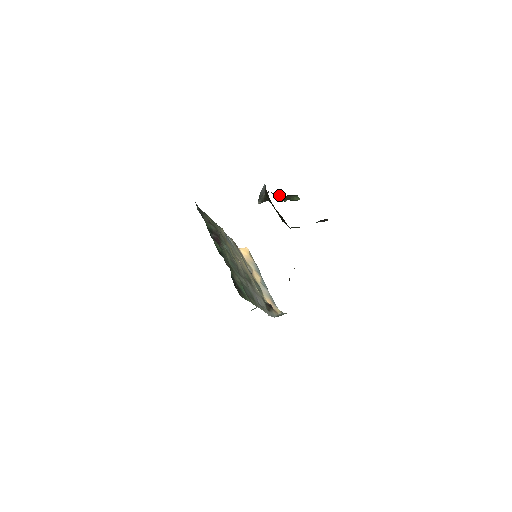
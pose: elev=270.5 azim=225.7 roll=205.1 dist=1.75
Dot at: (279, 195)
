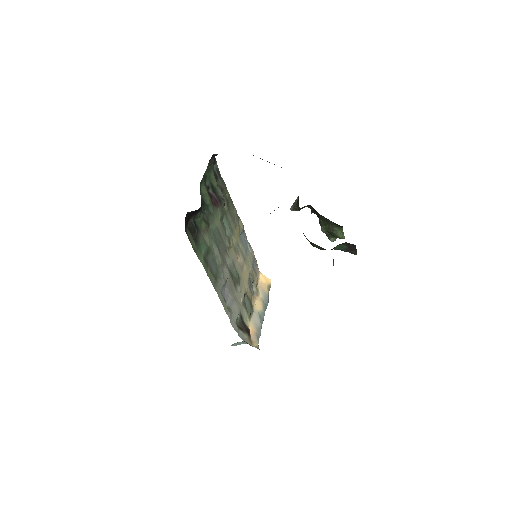
Dot at: occluded
